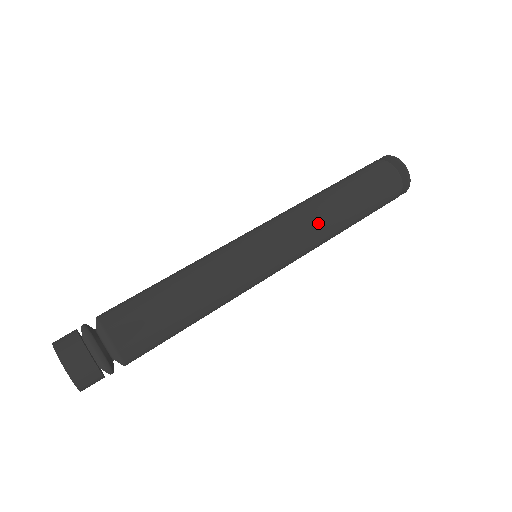
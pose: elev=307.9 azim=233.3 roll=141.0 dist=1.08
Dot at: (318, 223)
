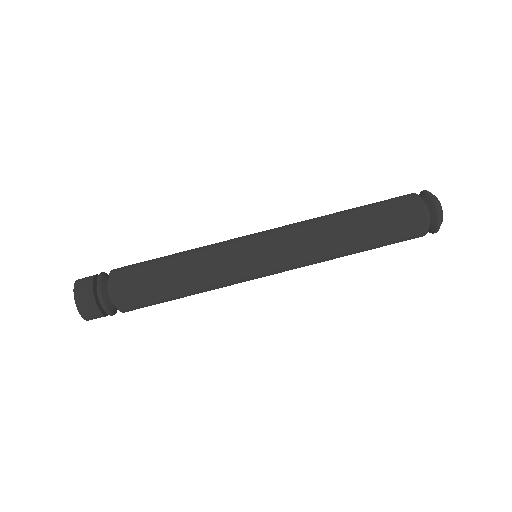
Dot at: (317, 242)
